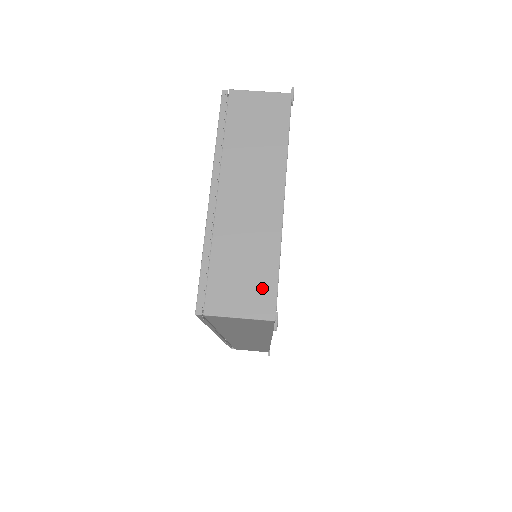
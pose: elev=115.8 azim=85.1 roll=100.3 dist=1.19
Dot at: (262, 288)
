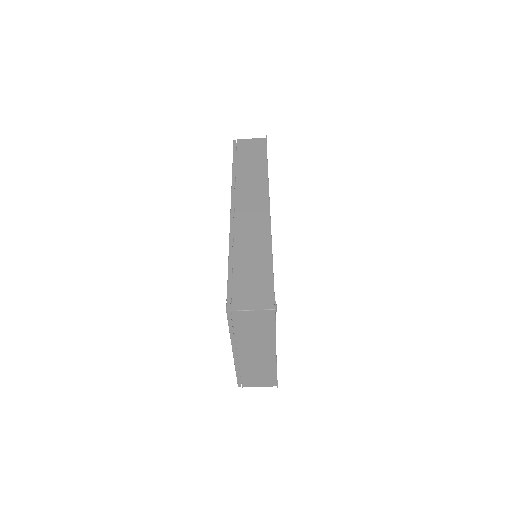
Dot at: (269, 379)
